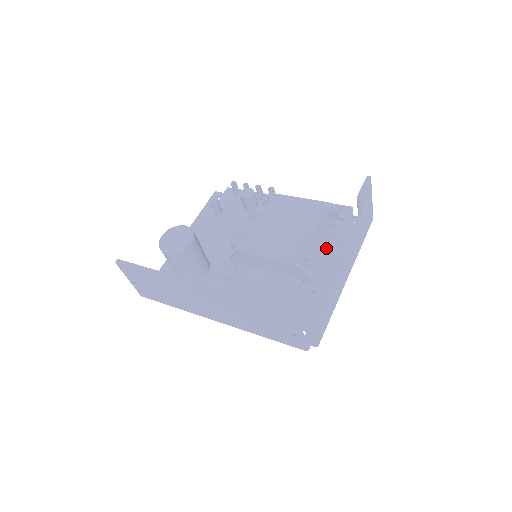
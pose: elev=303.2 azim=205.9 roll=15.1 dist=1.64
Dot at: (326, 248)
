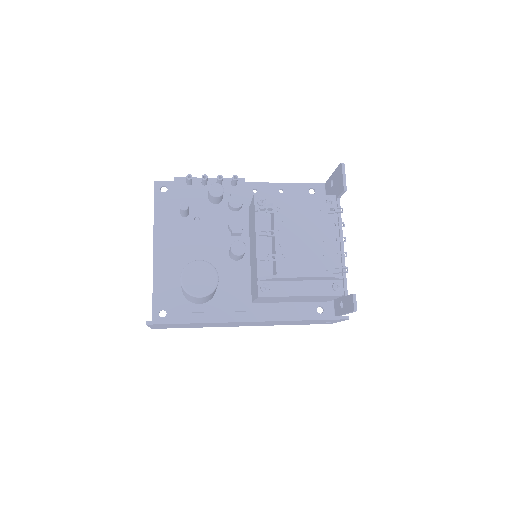
Dot at: (335, 244)
